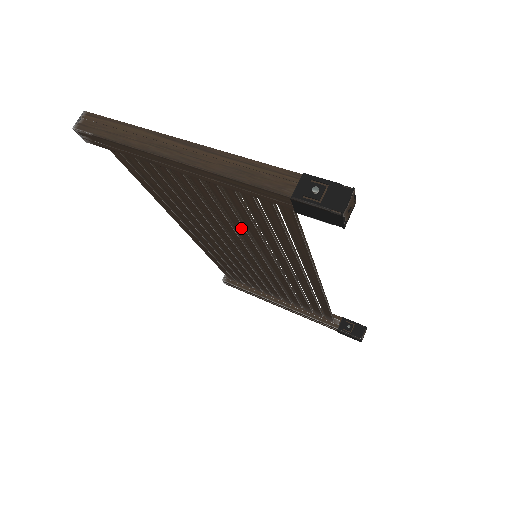
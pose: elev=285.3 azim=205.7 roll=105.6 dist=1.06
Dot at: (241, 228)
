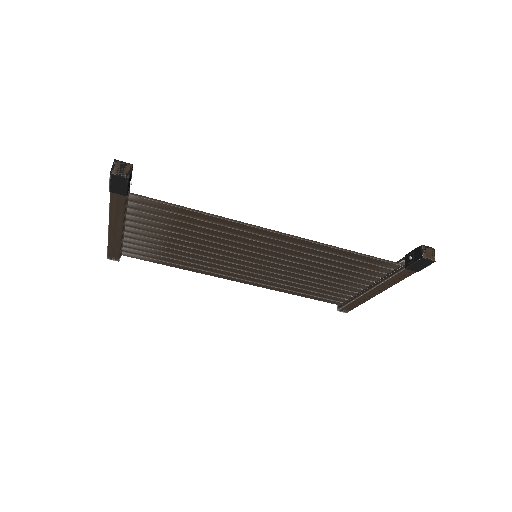
Dot at: (200, 241)
